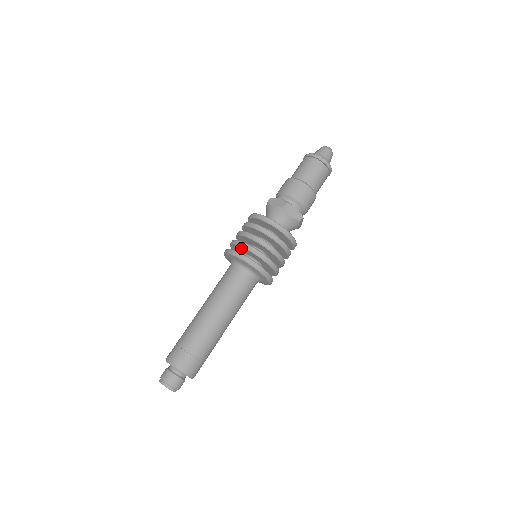
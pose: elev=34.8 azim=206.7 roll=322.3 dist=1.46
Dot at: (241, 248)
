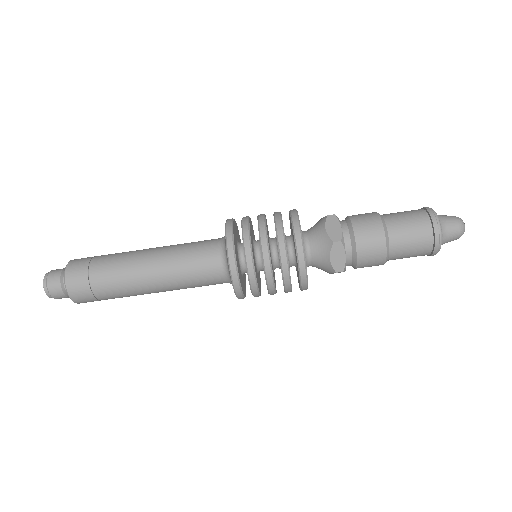
Dot at: occluded
